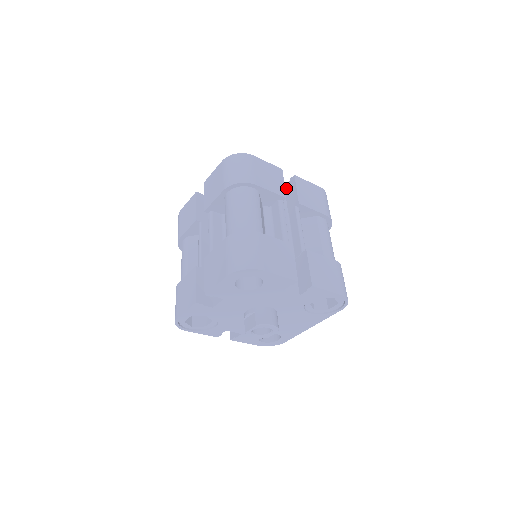
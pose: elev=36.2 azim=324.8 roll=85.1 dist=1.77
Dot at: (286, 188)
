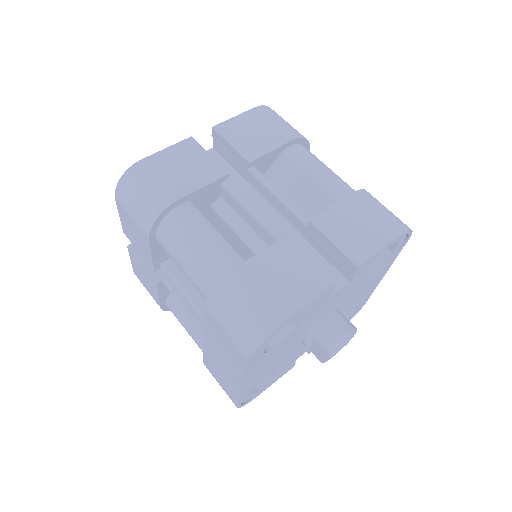
Dot at: (217, 150)
